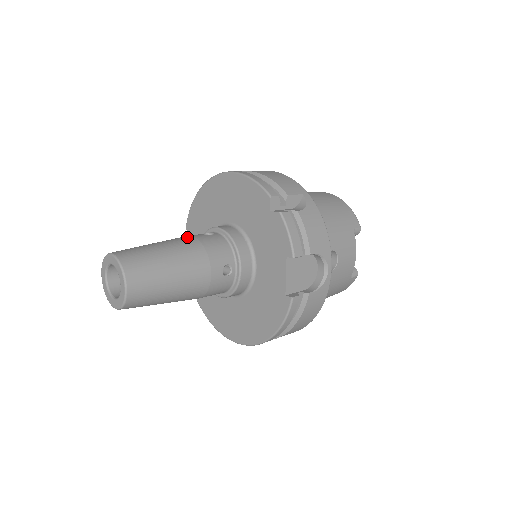
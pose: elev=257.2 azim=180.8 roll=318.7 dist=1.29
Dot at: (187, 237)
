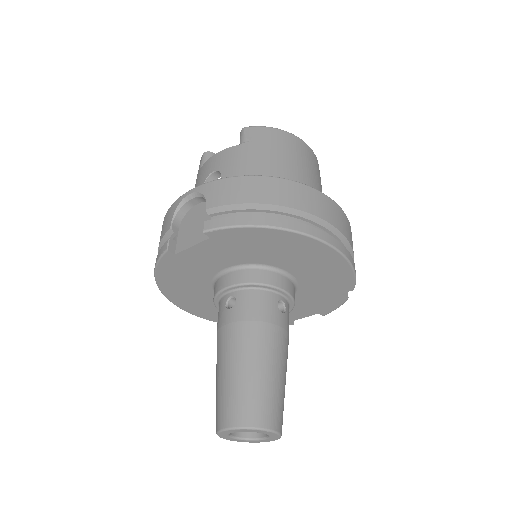
Dot at: (283, 336)
